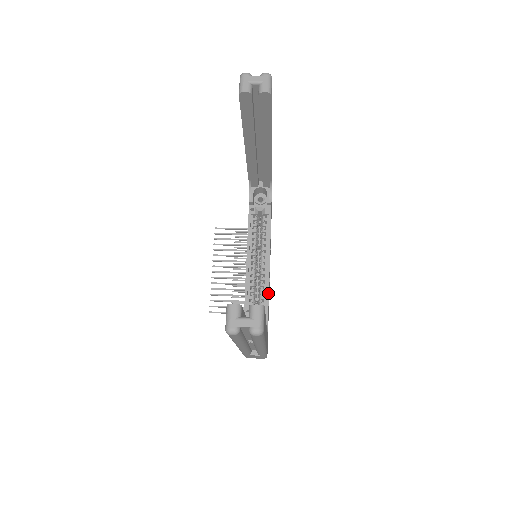
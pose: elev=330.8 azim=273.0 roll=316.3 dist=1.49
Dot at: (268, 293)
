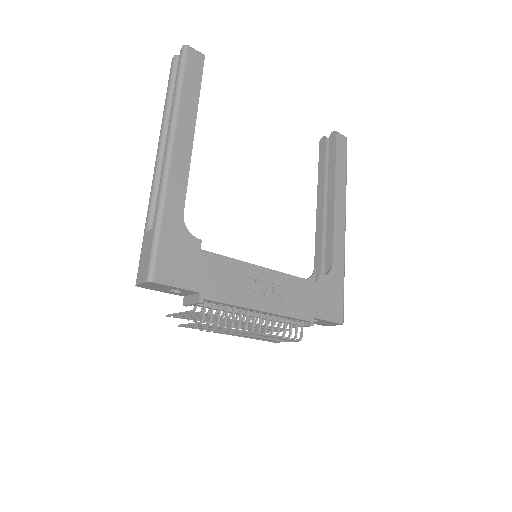
Dot at: (229, 257)
